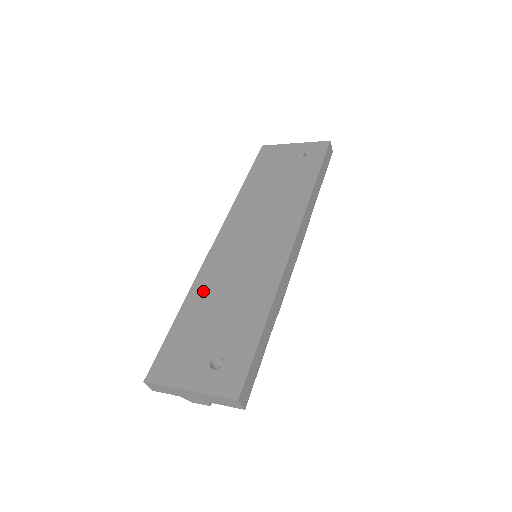
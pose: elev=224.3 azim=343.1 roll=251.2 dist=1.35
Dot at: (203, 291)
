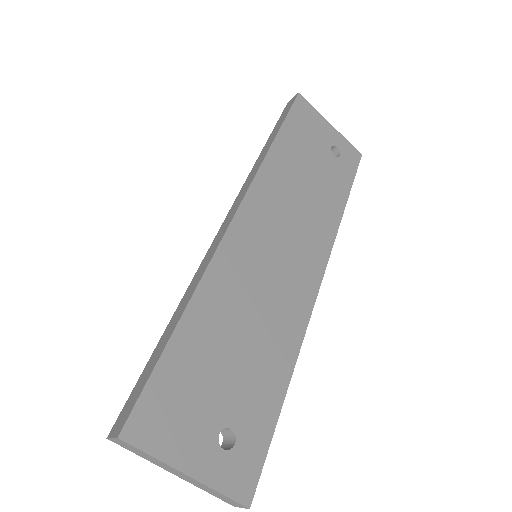
Dot at: (216, 301)
